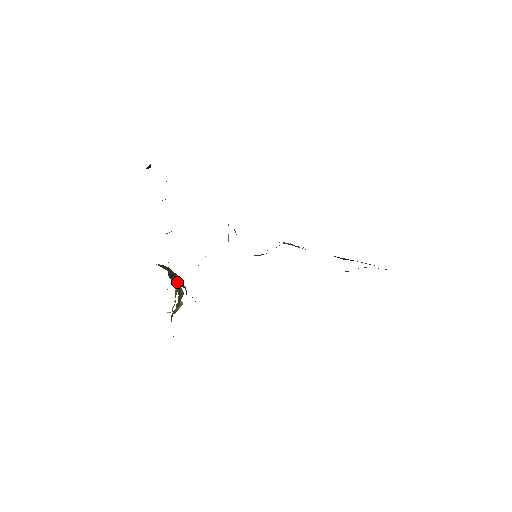
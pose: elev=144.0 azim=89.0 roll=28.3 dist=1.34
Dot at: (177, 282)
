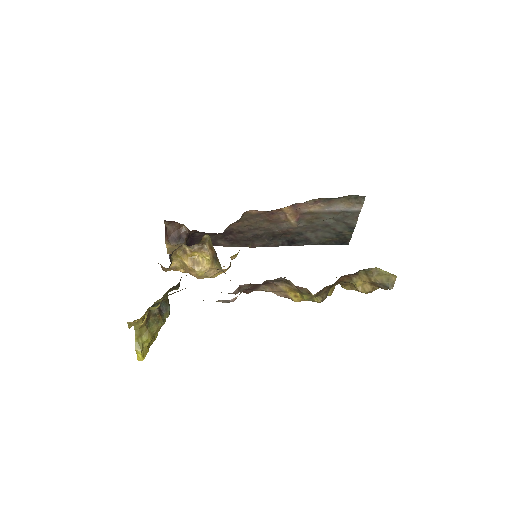
Dot at: occluded
